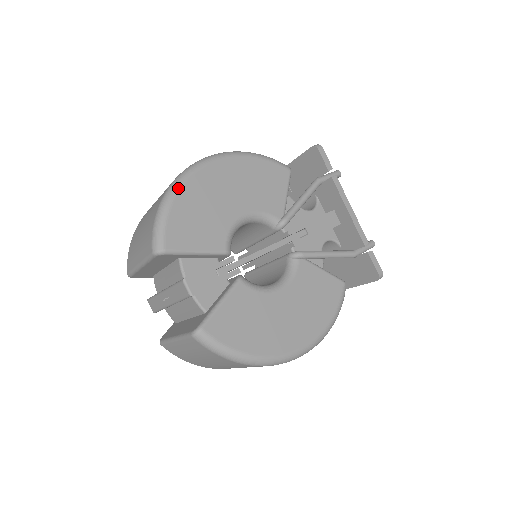
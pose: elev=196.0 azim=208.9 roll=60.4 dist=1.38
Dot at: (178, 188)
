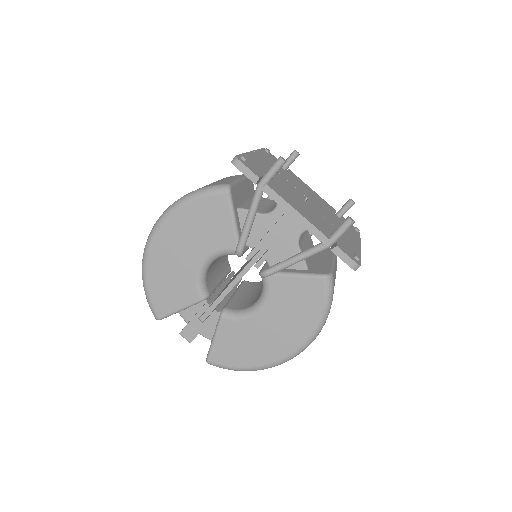
Dot at: (145, 269)
